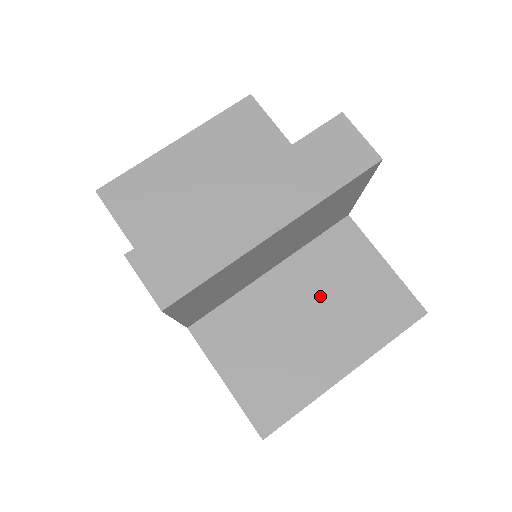
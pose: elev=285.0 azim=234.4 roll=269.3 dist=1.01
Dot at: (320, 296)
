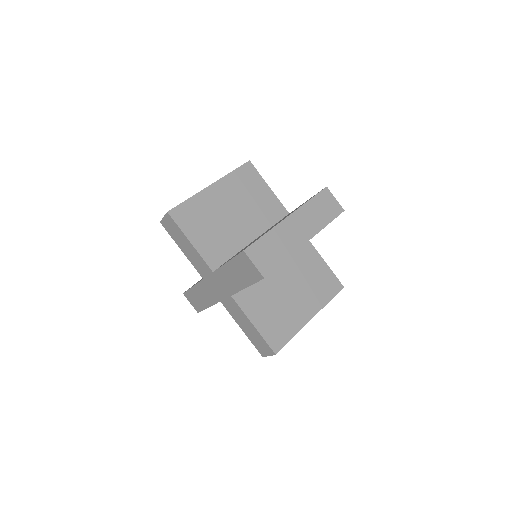
Dot at: occluded
